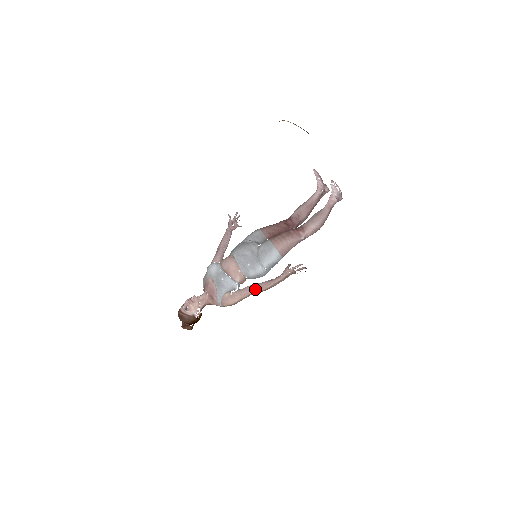
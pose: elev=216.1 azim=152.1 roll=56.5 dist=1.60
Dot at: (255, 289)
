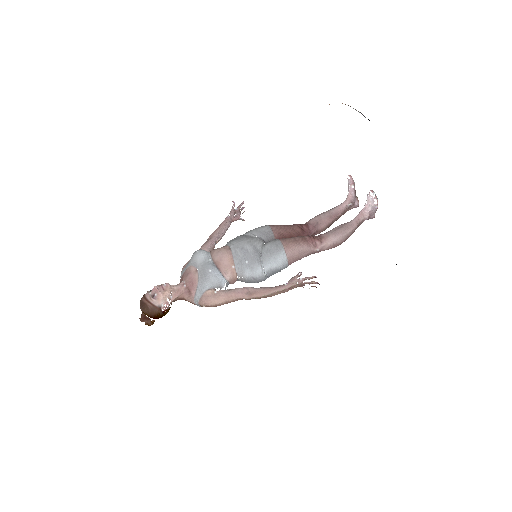
Dot at: (248, 293)
